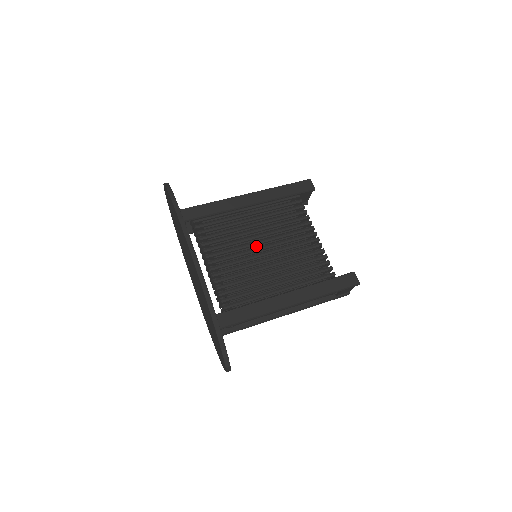
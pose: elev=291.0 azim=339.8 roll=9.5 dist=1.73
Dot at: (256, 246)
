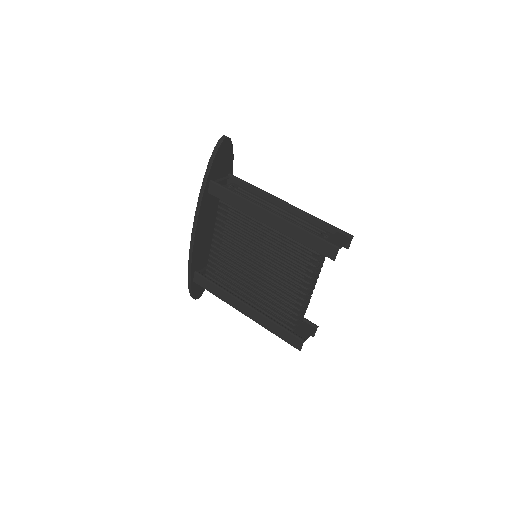
Dot at: occluded
